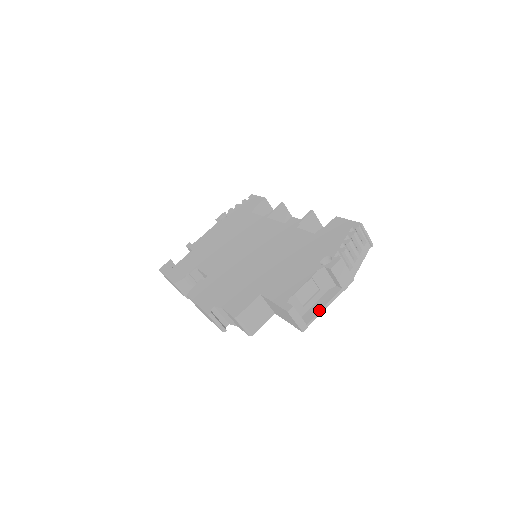
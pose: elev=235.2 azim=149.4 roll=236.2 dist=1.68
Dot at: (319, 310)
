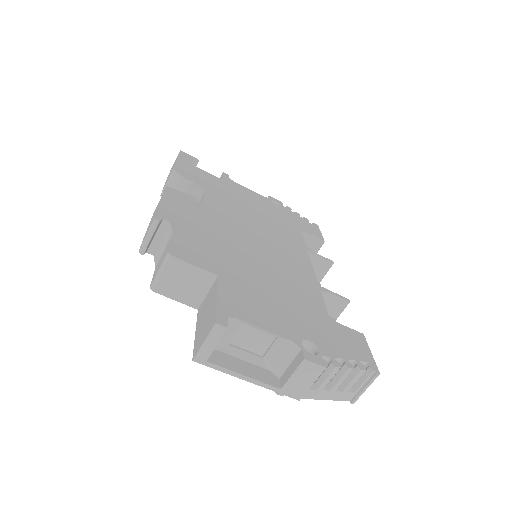
Dot at: (236, 370)
